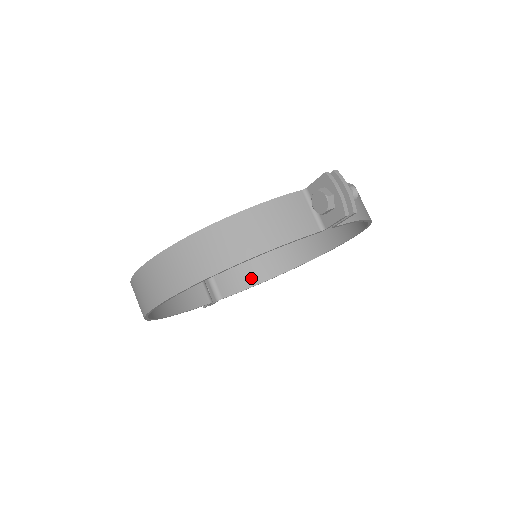
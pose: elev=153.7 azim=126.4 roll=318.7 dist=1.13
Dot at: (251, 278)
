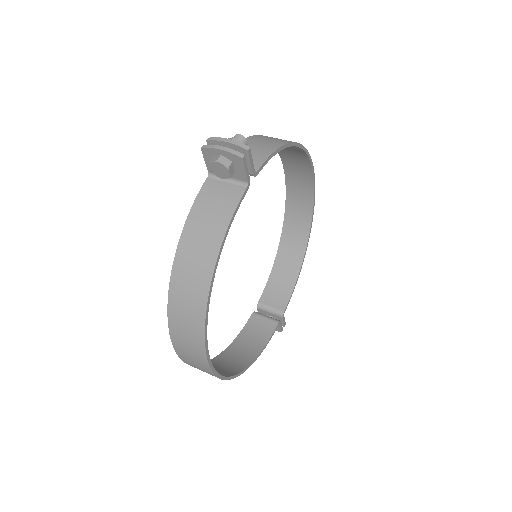
Dot at: (289, 276)
